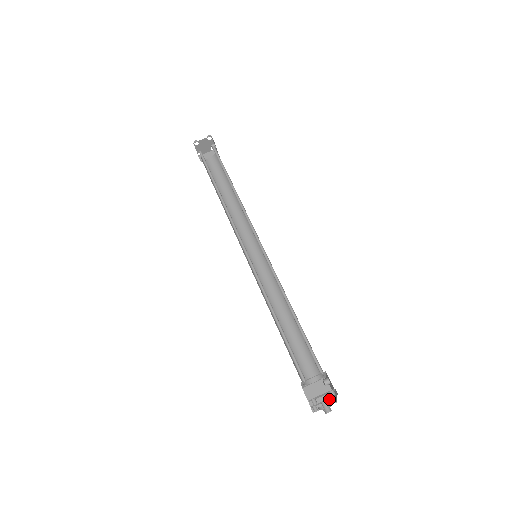
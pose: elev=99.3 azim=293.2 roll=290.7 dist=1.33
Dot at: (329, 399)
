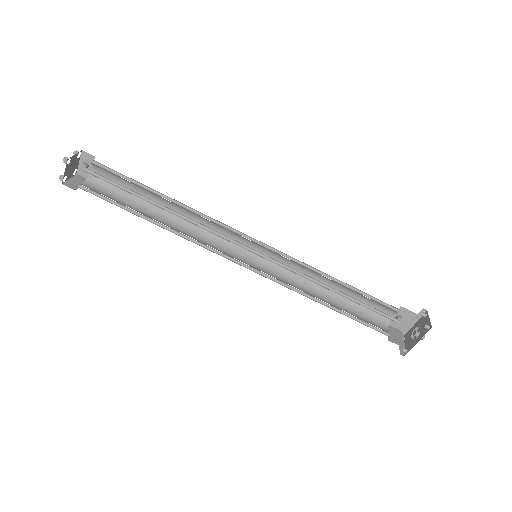
Dot at: occluded
